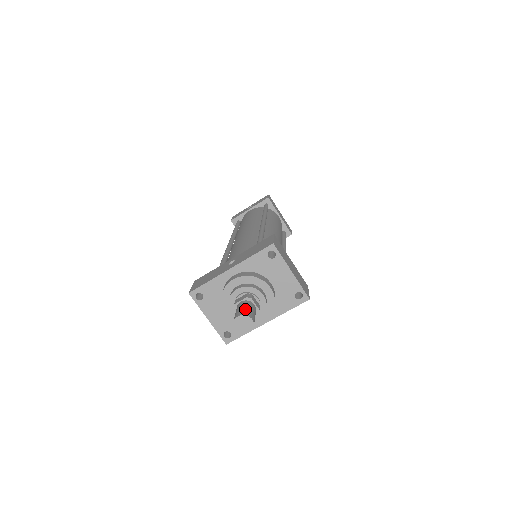
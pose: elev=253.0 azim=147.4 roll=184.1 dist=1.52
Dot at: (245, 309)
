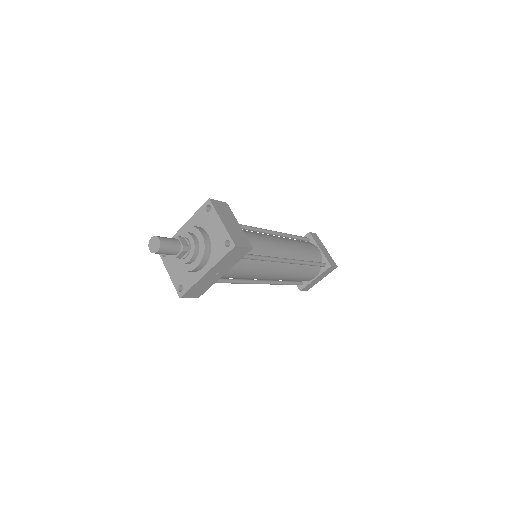
Dot at: (162, 237)
